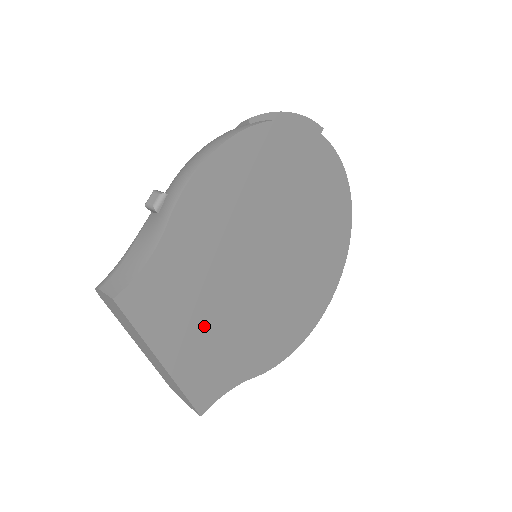
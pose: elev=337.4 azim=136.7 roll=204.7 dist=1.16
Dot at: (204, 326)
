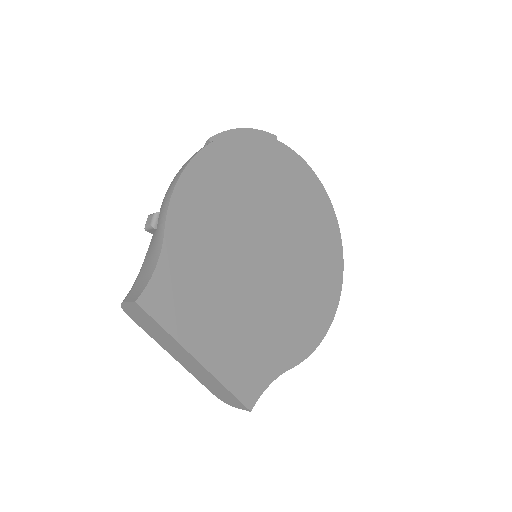
Dot at: (226, 320)
